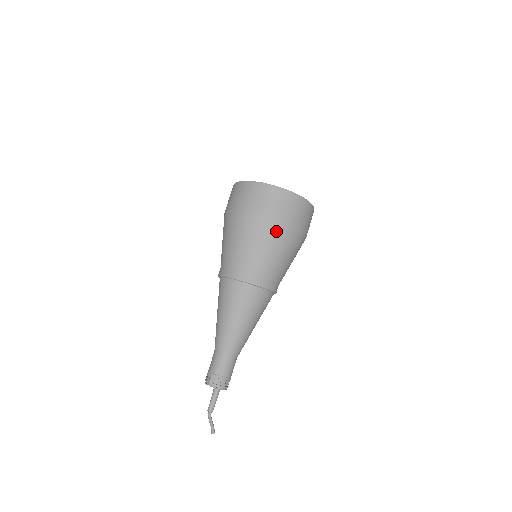
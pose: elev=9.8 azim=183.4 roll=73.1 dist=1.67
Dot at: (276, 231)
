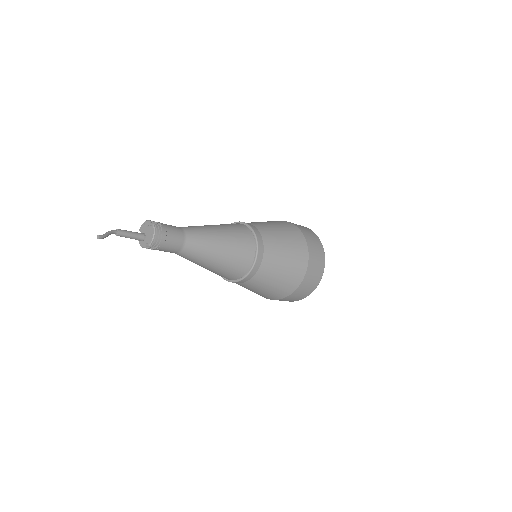
Dot at: (301, 258)
